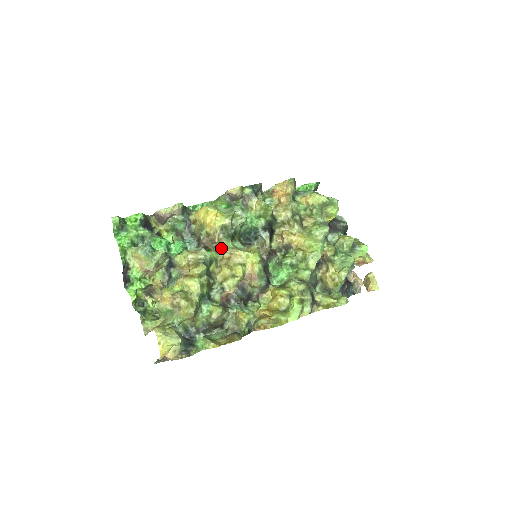
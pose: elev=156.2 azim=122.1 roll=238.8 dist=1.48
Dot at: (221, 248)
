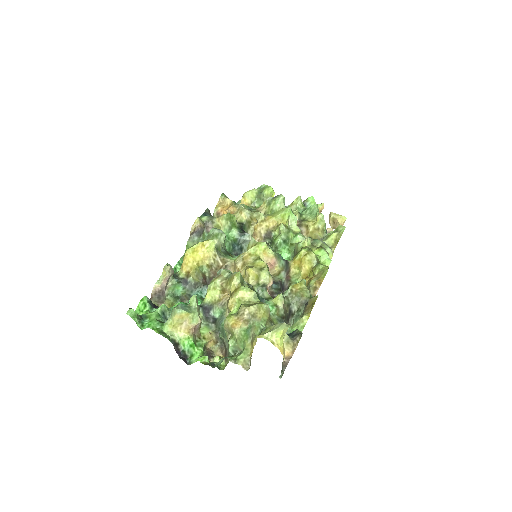
Dot at: (229, 268)
